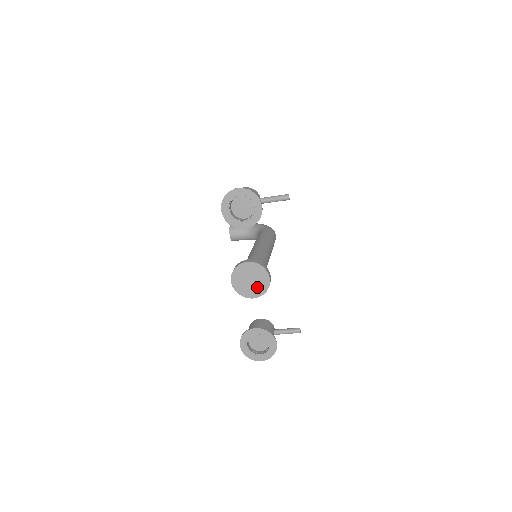
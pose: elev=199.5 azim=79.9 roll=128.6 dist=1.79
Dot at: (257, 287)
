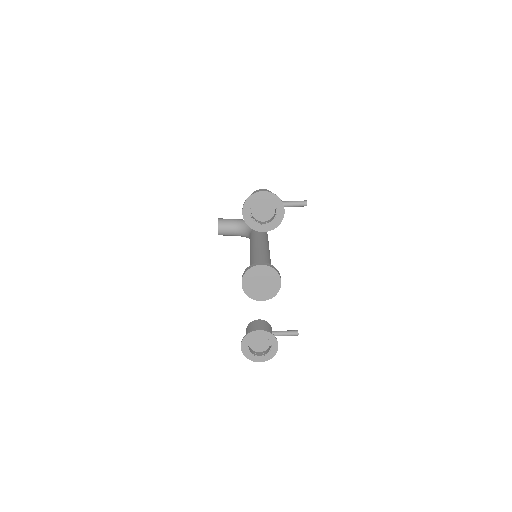
Dot at: (267, 290)
